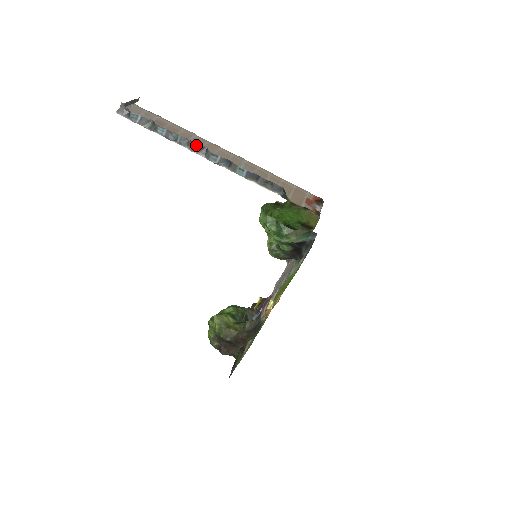
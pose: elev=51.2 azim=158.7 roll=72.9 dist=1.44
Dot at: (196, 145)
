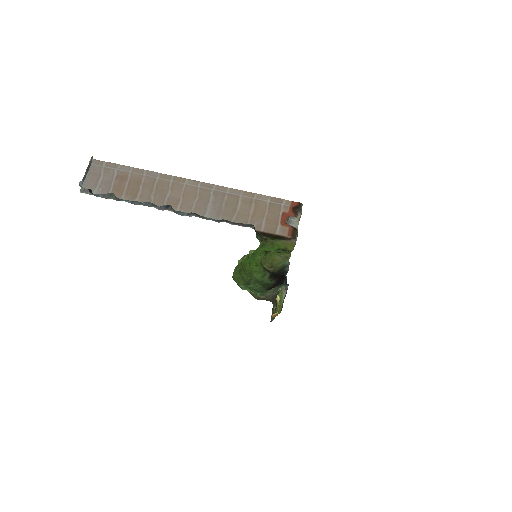
Dot at: (160, 206)
